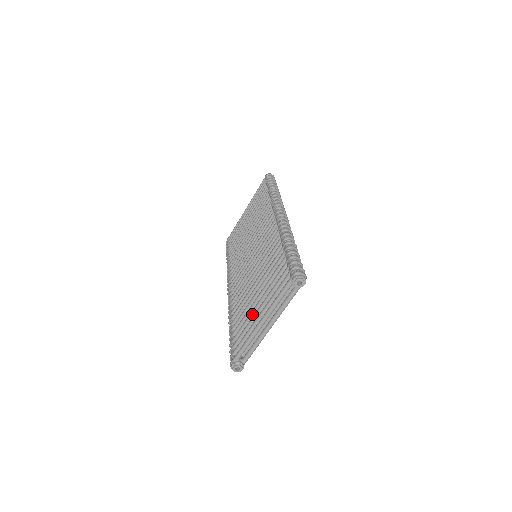
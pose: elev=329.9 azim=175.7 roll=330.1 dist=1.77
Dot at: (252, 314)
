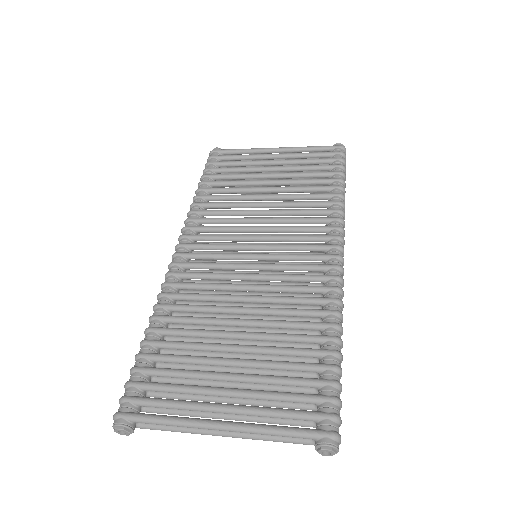
Dot at: (207, 377)
